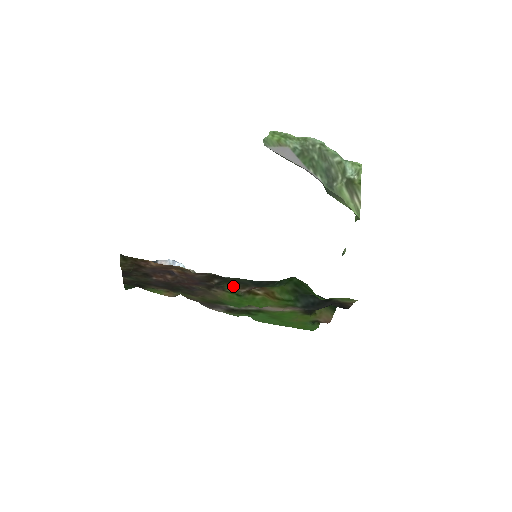
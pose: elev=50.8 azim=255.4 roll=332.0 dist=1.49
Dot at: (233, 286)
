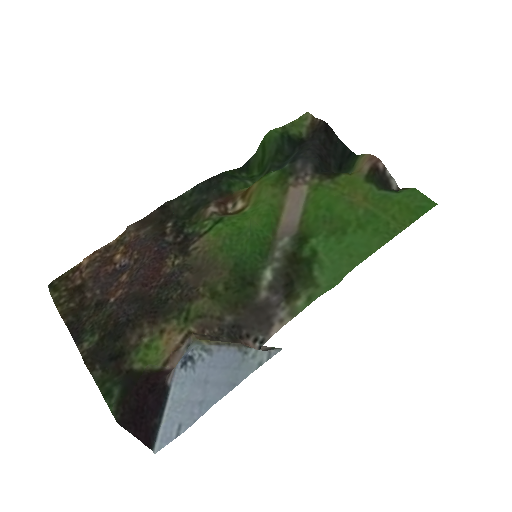
Dot at: (199, 220)
